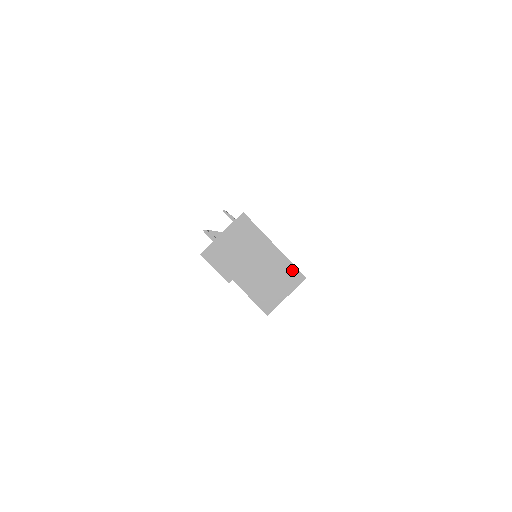
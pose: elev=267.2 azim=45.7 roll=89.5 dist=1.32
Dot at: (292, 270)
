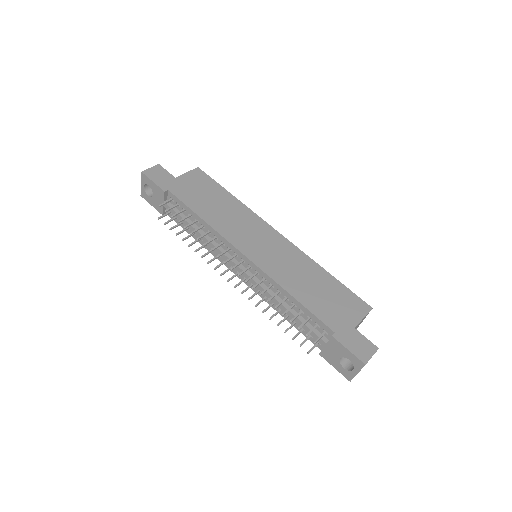
Dot at: occluded
